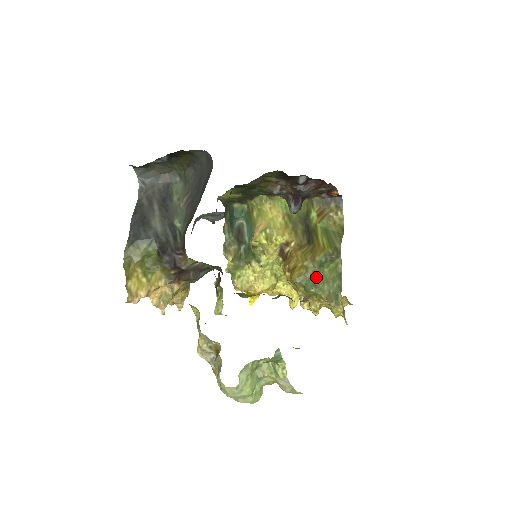
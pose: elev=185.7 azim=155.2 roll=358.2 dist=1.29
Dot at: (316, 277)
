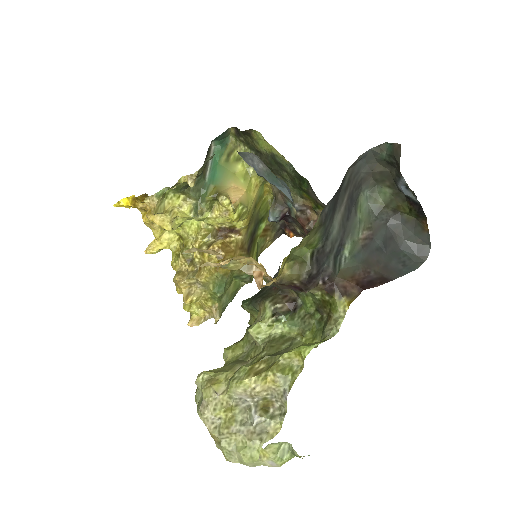
Dot at: (228, 285)
